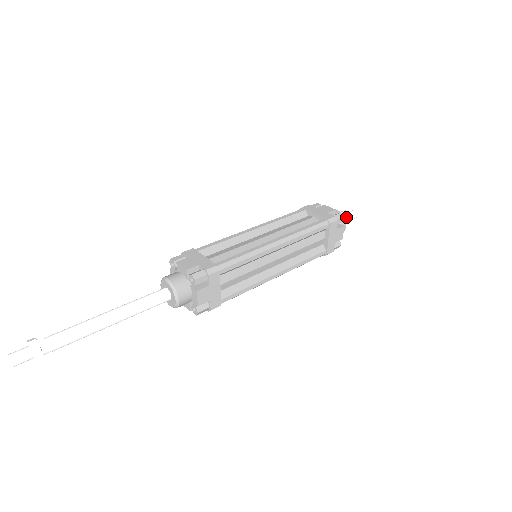
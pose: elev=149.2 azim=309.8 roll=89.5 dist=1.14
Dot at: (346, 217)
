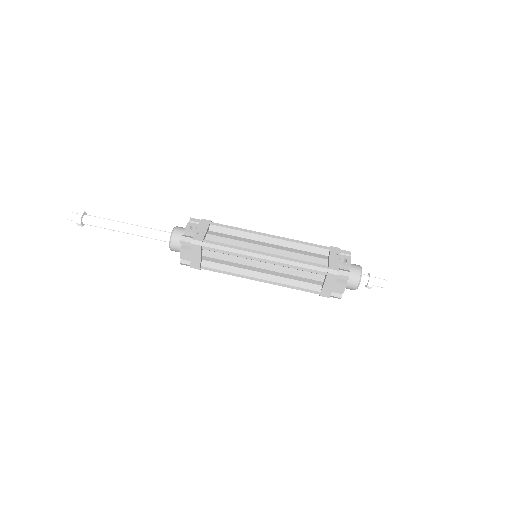
Dot at: (366, 285)
